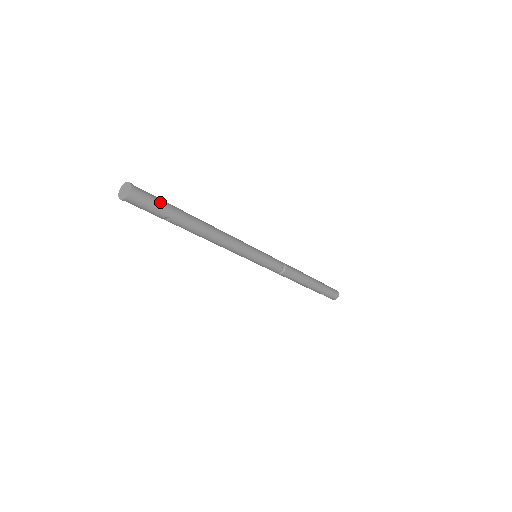
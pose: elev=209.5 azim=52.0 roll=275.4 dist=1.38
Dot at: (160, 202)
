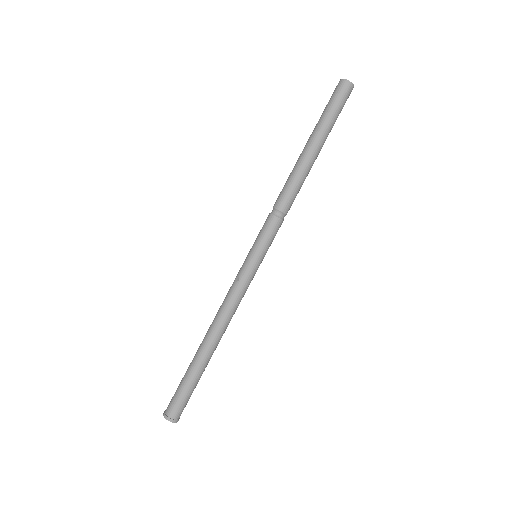
Dot at: (188, 394)
